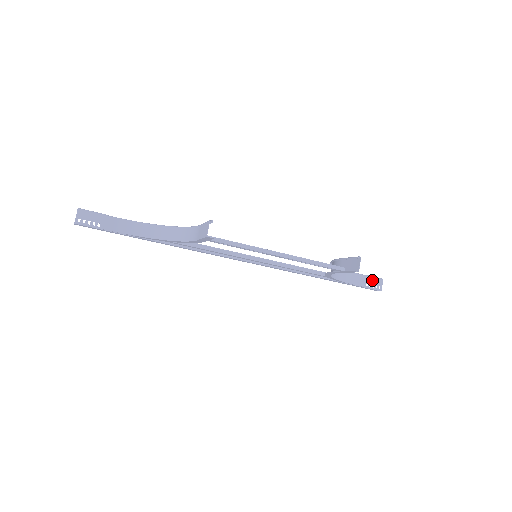
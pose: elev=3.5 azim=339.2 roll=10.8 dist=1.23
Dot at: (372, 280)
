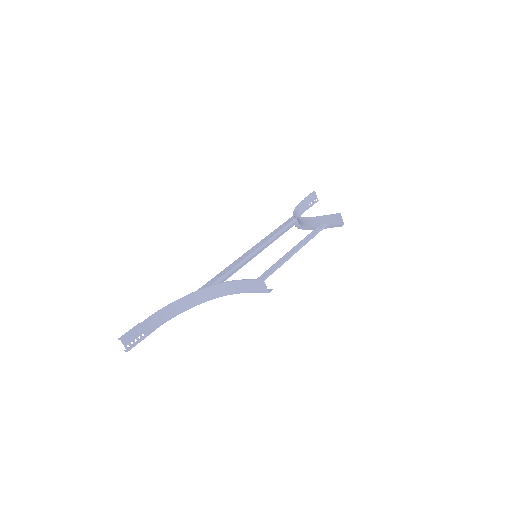
Dot at: (310, 198)
